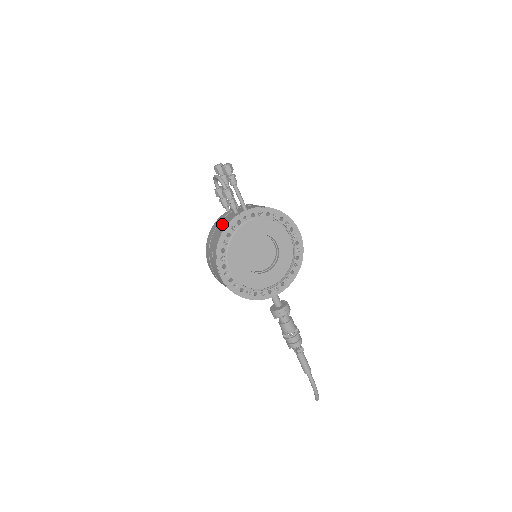
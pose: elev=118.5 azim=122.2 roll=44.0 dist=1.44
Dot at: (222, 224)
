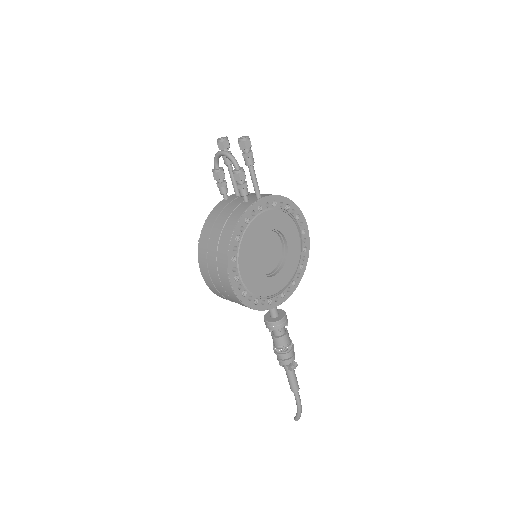
Dot at: (229, 215)
